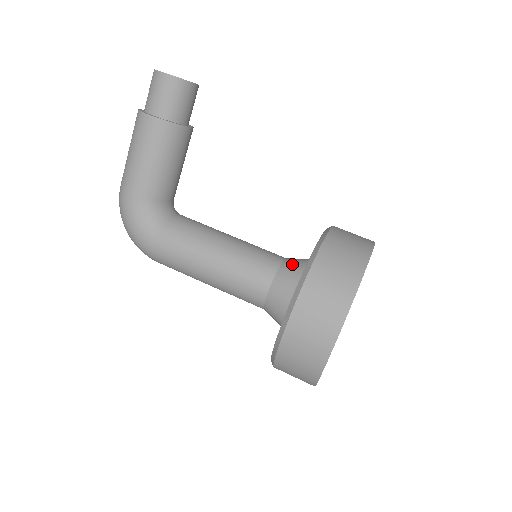
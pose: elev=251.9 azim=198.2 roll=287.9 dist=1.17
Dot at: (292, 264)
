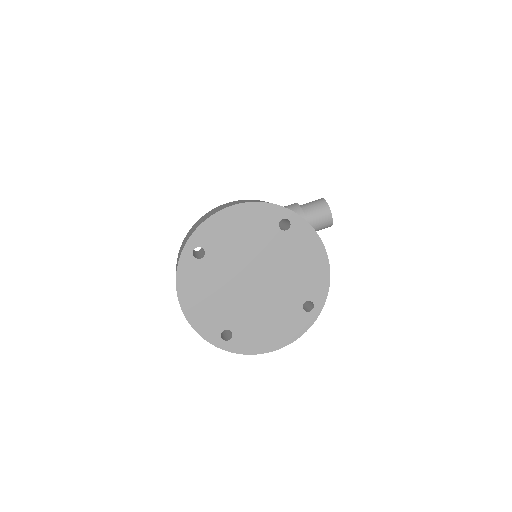
Dot at: occluded
